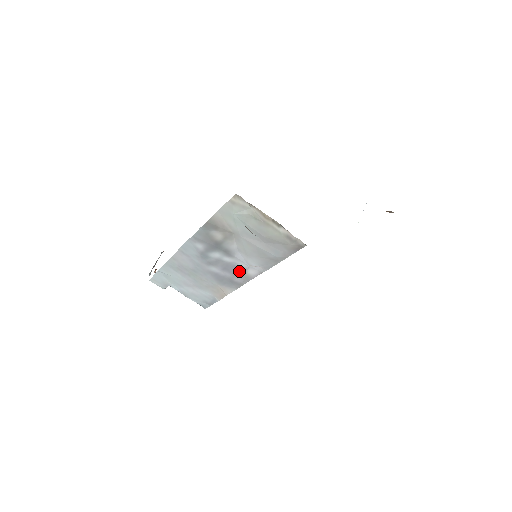
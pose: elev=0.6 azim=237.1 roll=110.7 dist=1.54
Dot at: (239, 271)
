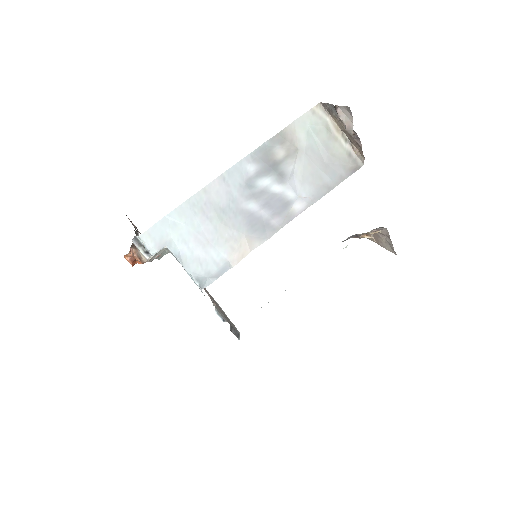
Dot at: (283, 206)
